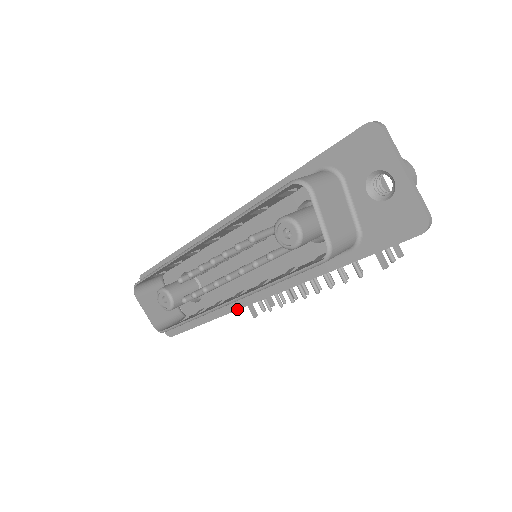
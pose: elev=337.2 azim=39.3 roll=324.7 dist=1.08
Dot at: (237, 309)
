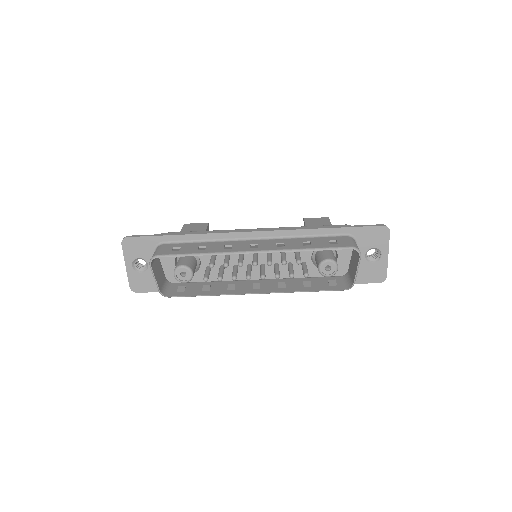
Dot at: occluded
